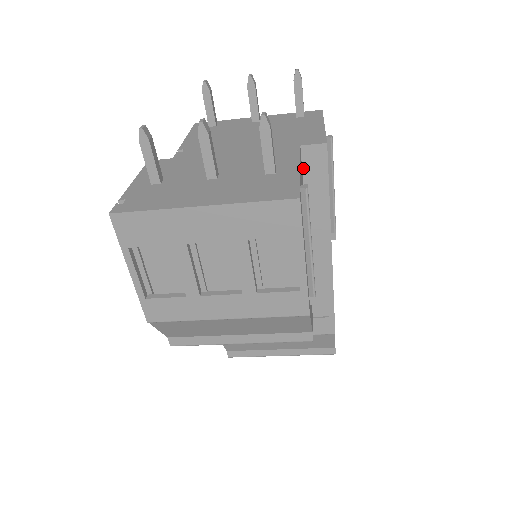
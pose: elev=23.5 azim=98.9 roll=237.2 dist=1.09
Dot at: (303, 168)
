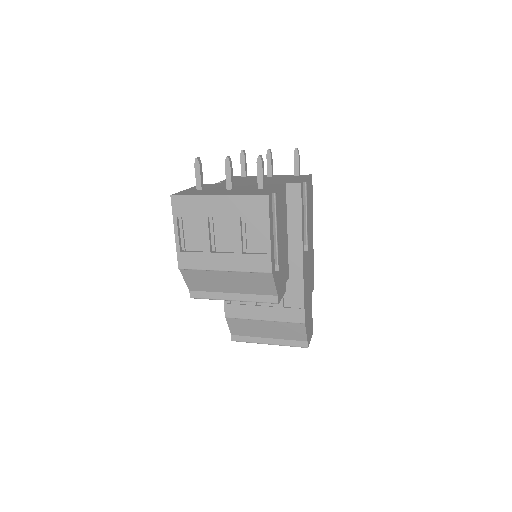
Dot at: (287, 197)
